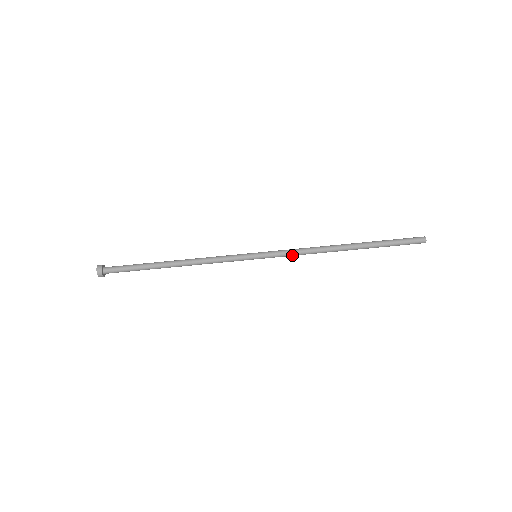
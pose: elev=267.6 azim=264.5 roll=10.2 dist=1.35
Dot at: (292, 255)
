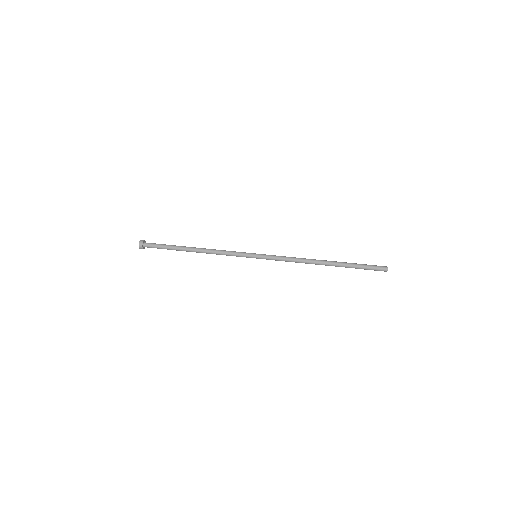
Dot at: occluded
